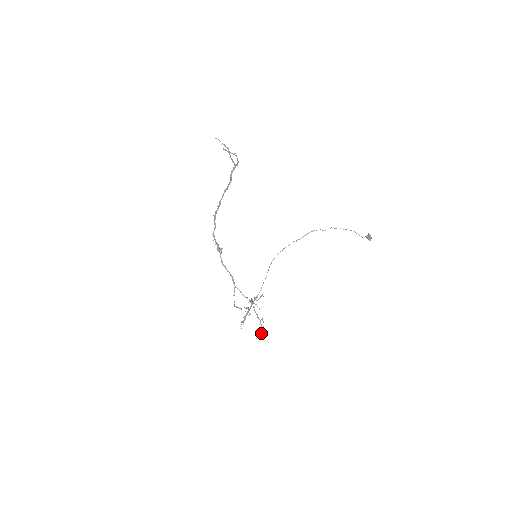
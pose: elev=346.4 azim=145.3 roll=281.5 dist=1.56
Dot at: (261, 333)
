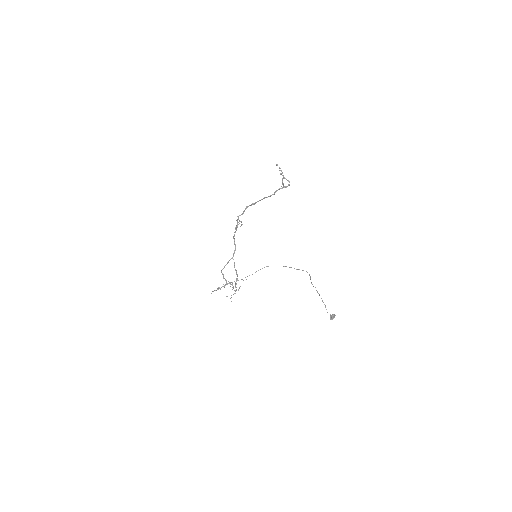
Dot at: occluded
